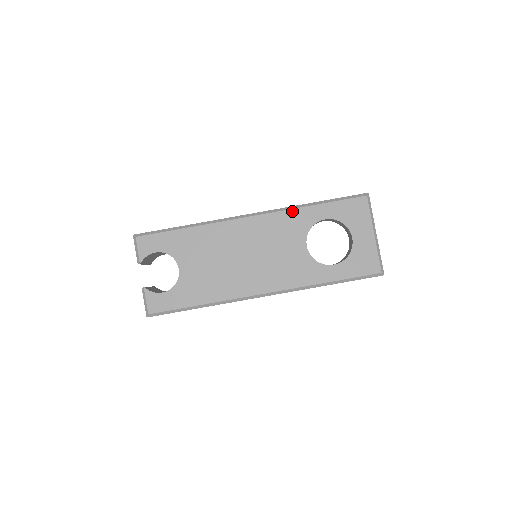
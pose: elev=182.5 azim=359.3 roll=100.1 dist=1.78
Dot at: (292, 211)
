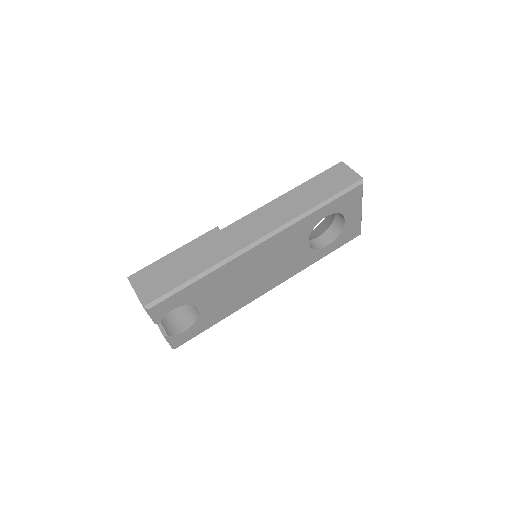
Dot at: (299, 222)
